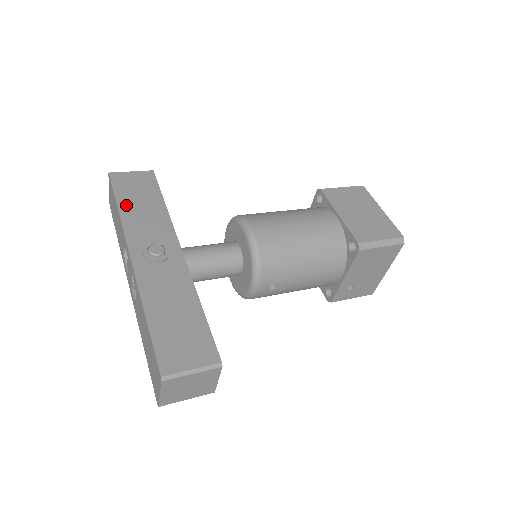
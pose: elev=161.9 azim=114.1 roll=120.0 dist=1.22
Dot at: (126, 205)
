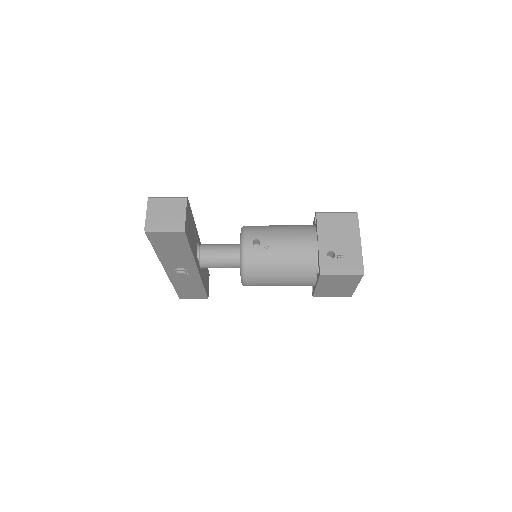
Dot at: occluded
